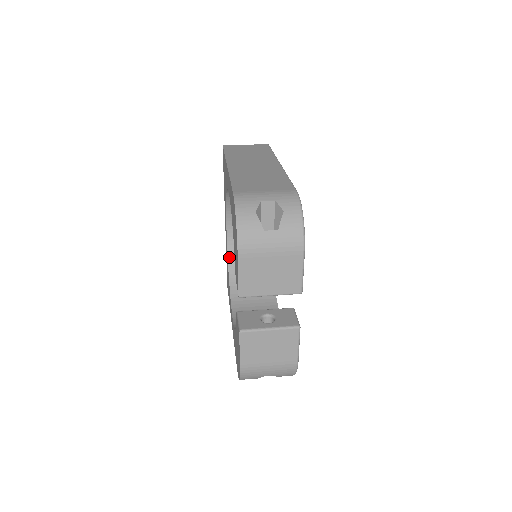
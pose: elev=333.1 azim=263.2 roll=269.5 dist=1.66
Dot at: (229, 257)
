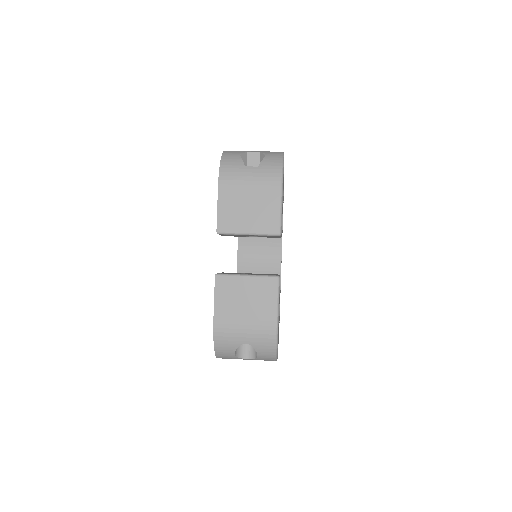
Dot at: occluded
